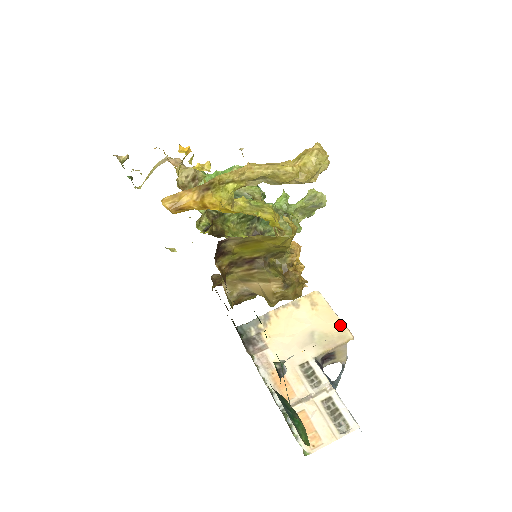
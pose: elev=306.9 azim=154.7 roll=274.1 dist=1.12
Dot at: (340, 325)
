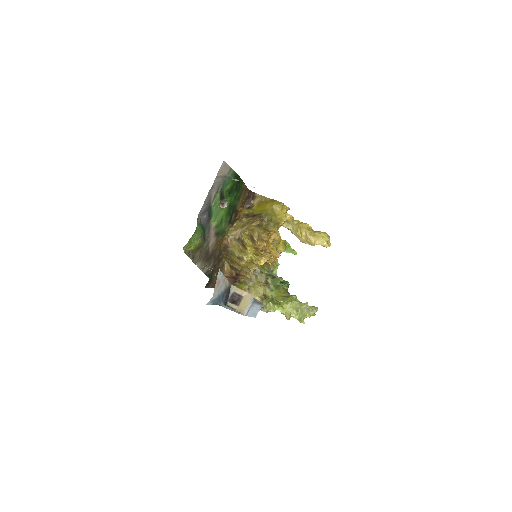
Dot at: occluded
